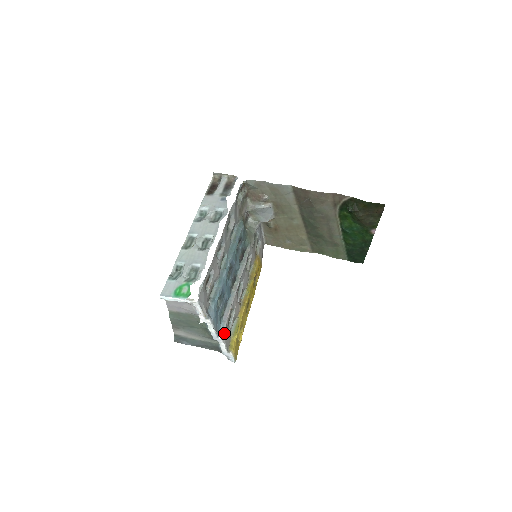
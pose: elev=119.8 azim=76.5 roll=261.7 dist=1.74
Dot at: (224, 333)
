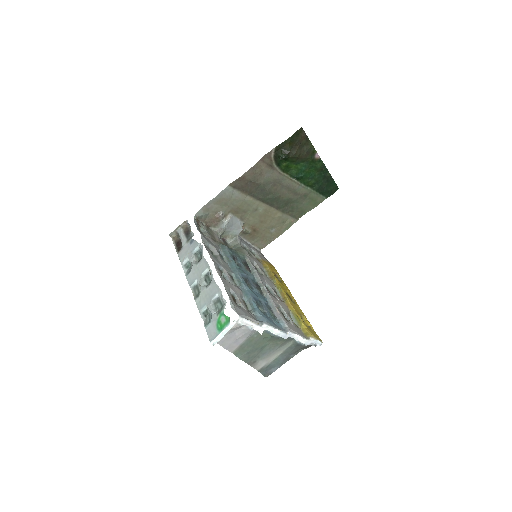
Dot at: (289, 327)
